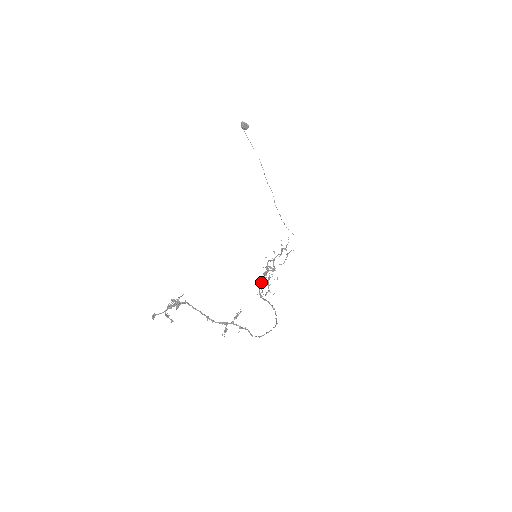
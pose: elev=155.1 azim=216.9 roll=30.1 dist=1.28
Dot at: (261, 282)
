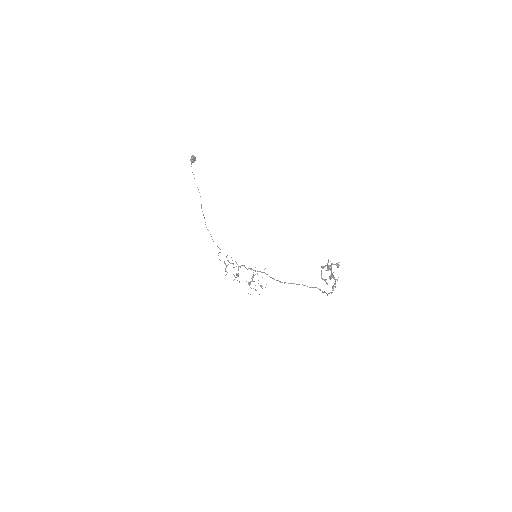
Dot at: occluded
